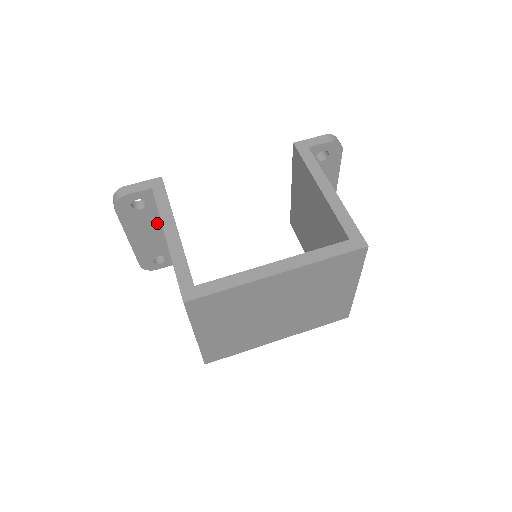
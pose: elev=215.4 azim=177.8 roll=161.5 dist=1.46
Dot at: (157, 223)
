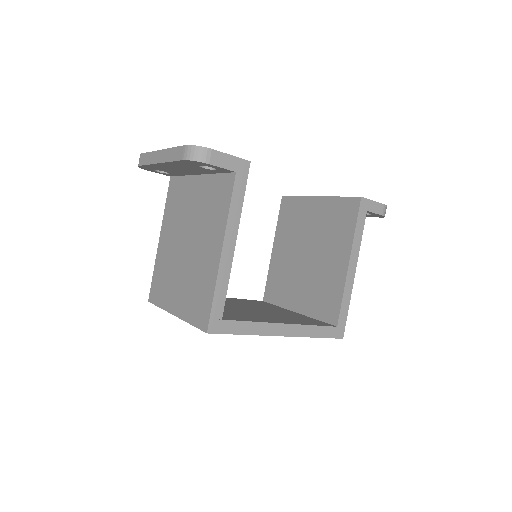
Dot at: (200, 172)
